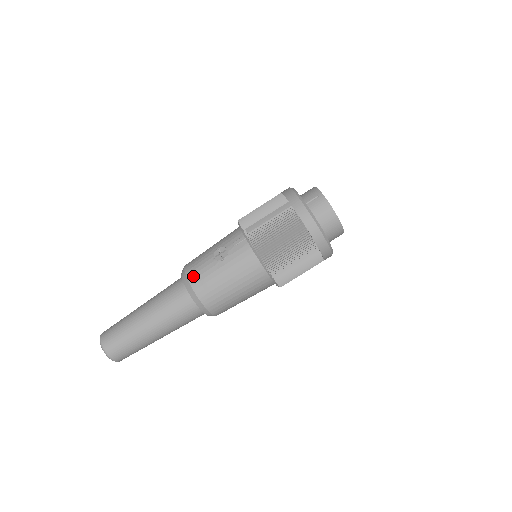
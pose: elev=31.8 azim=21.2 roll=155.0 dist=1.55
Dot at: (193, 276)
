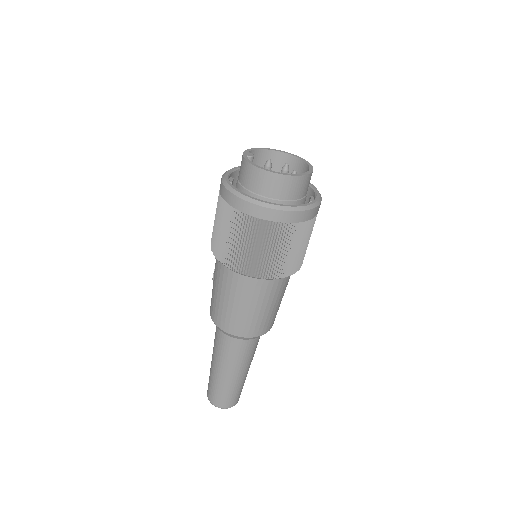
Dot at: occluded
